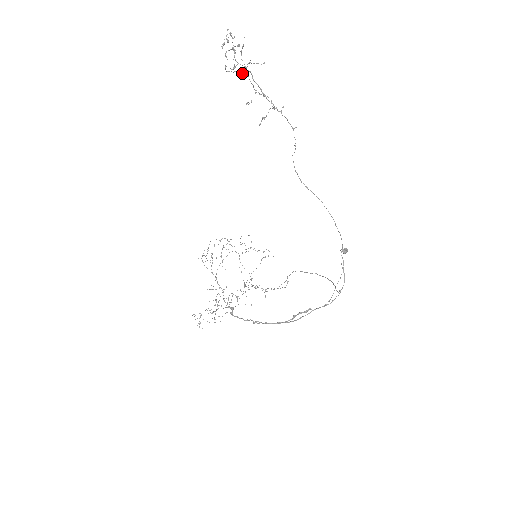
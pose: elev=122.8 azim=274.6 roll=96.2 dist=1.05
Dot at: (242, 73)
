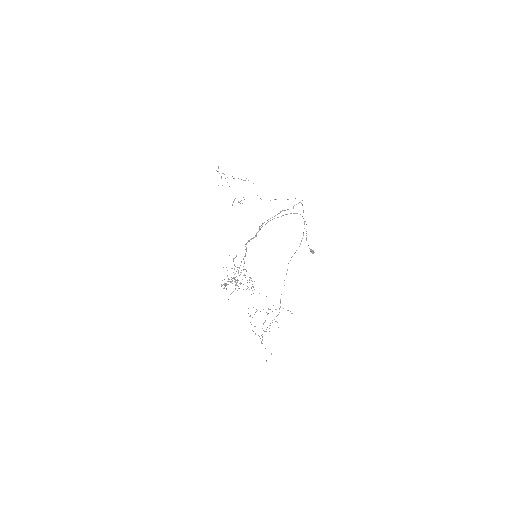
Dot at: occluded
